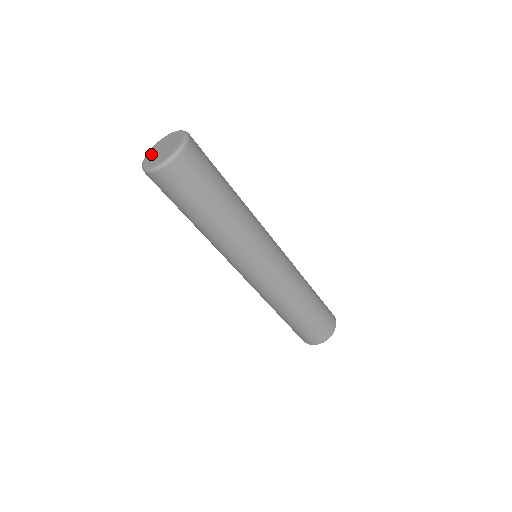
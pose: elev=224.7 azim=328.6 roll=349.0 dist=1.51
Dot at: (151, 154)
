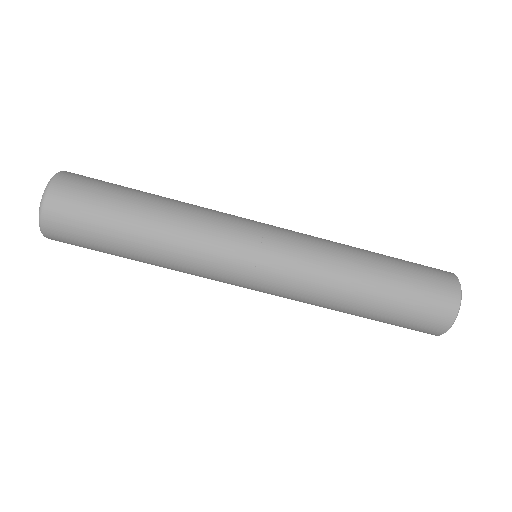
Dot at: occluded
